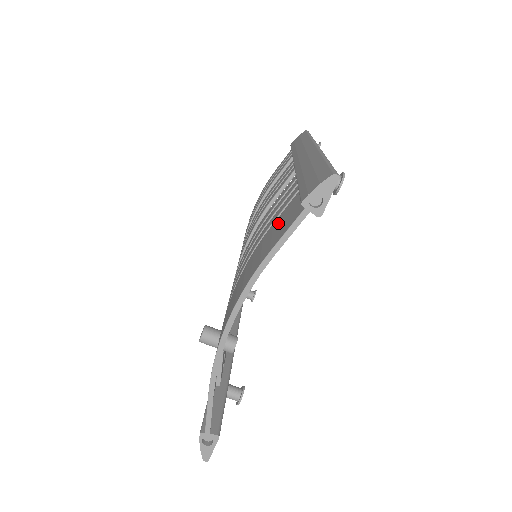
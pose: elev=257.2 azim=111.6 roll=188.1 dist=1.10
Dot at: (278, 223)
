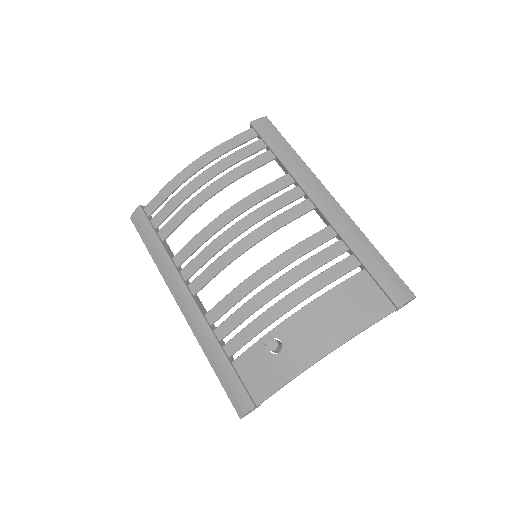
Dot at: (355, 292)
